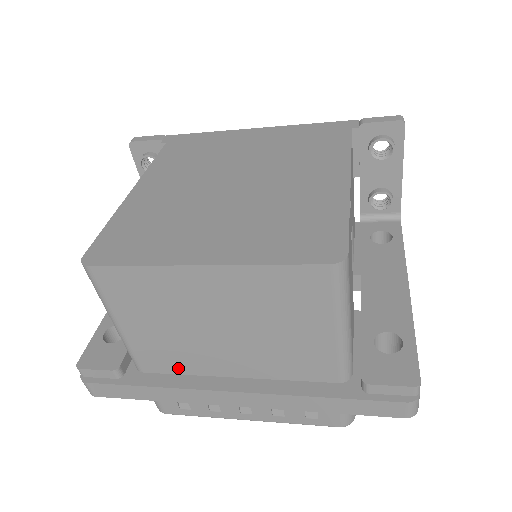
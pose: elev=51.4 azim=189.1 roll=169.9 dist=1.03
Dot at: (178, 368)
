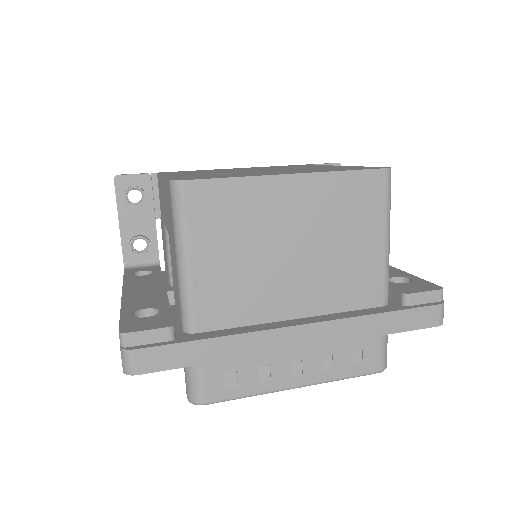
Dot at: (238, 317)
